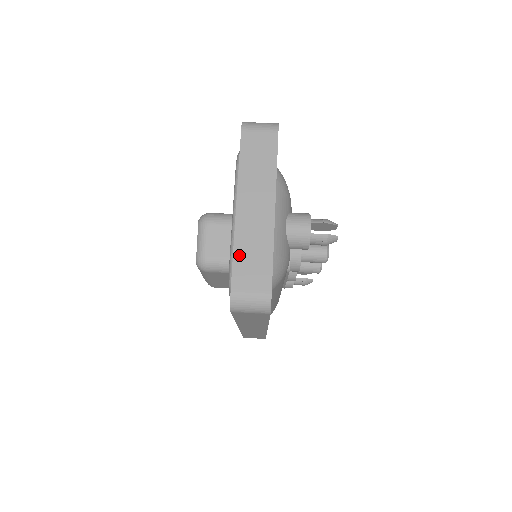
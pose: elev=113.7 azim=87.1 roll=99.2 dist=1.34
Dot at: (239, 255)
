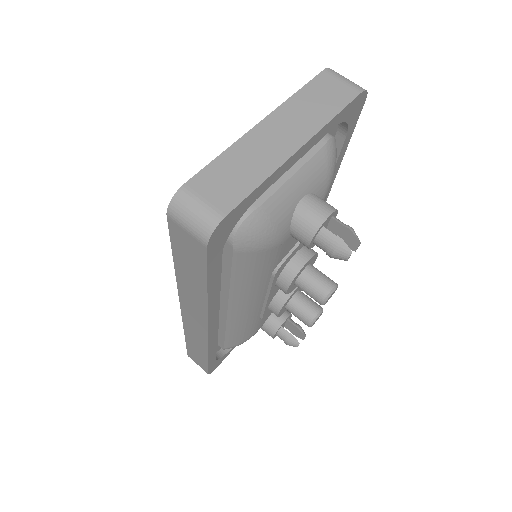
Dot at: (223, 161)
